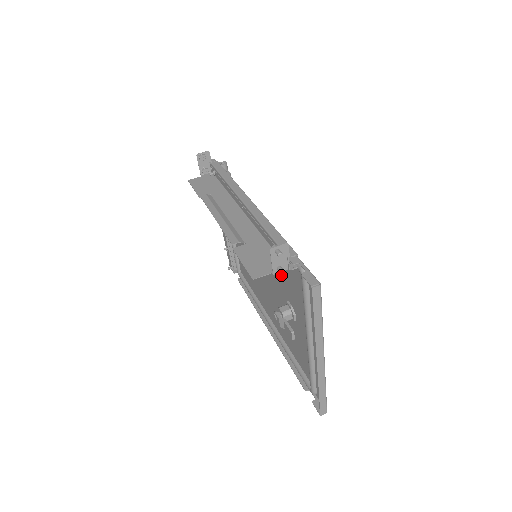
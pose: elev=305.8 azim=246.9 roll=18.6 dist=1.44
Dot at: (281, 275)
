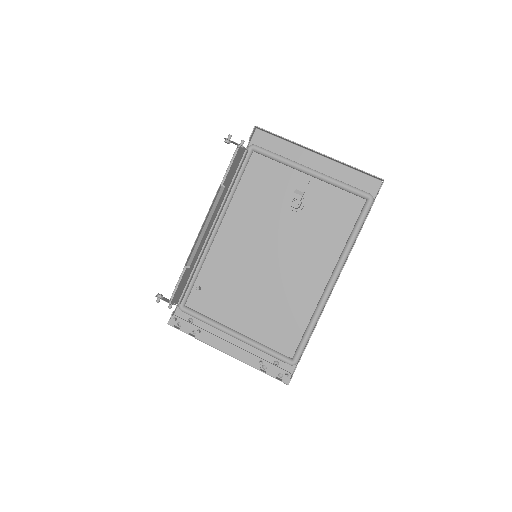
Dot at: (265, 204)
